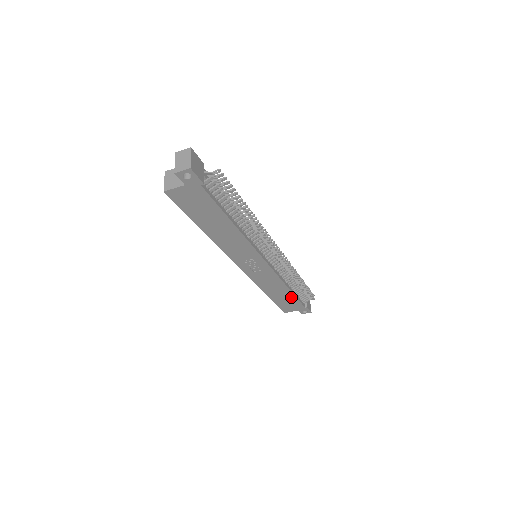
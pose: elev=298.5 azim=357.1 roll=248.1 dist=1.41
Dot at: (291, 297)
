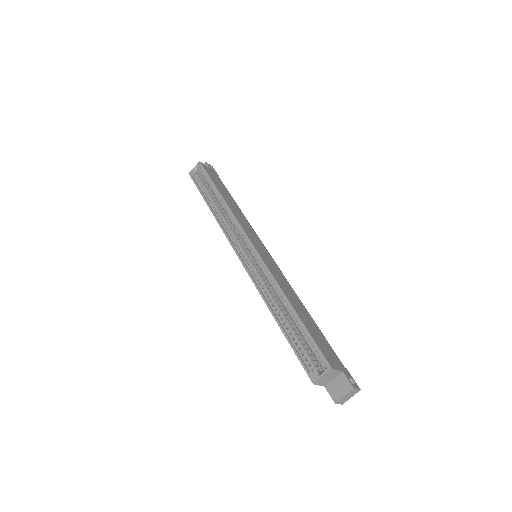
Dot at: occluded
